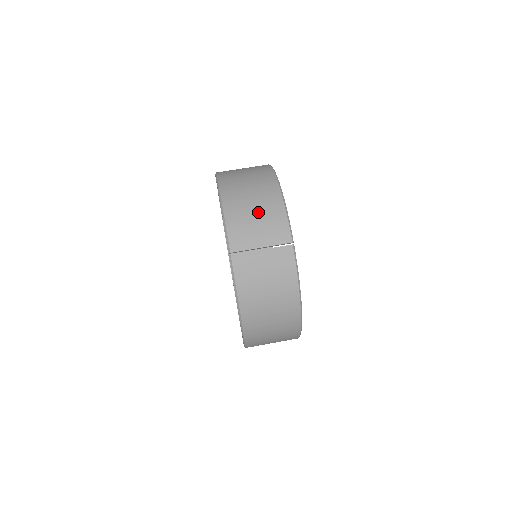
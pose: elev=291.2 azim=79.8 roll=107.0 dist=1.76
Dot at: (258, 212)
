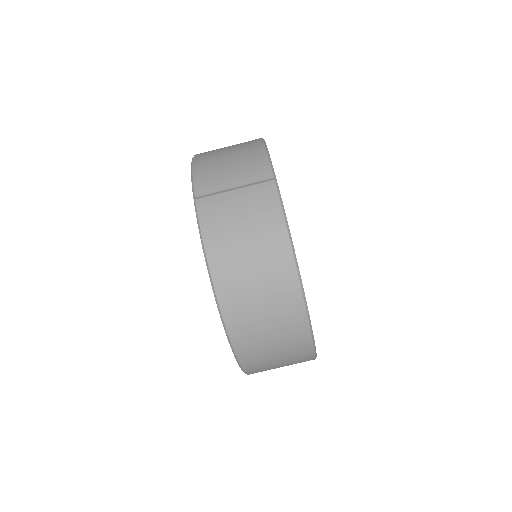
Dot at: (233, 158)
